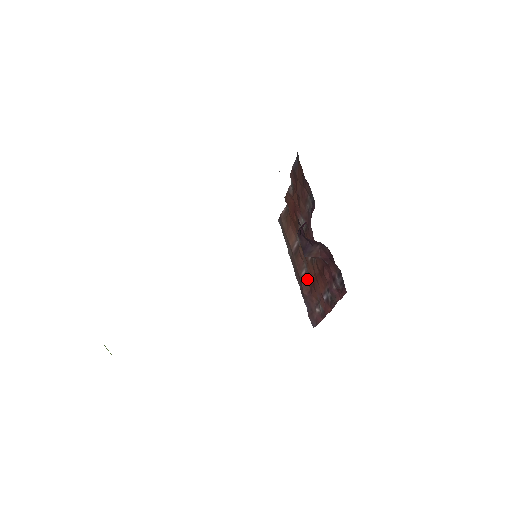
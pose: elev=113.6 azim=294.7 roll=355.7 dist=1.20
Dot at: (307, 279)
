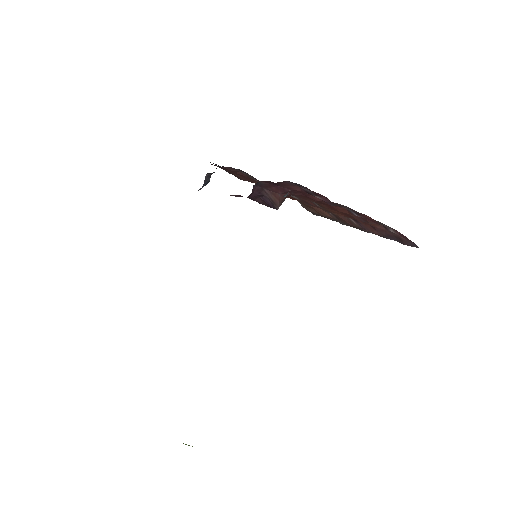
Dot at: (358, 222)
